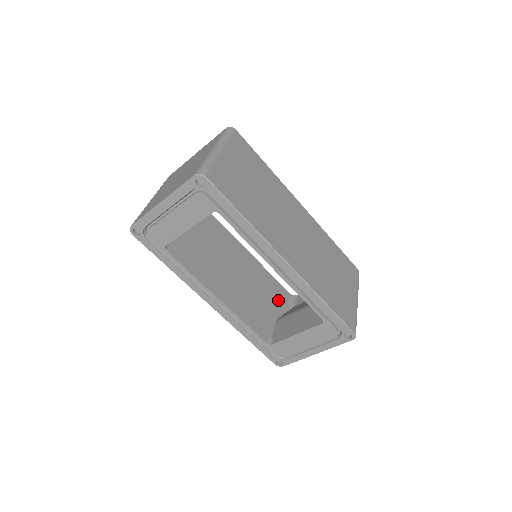
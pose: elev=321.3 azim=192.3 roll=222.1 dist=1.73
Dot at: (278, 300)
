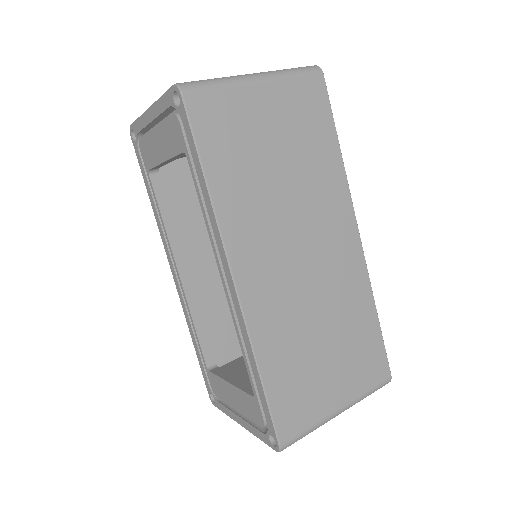
Dot at: occluded
